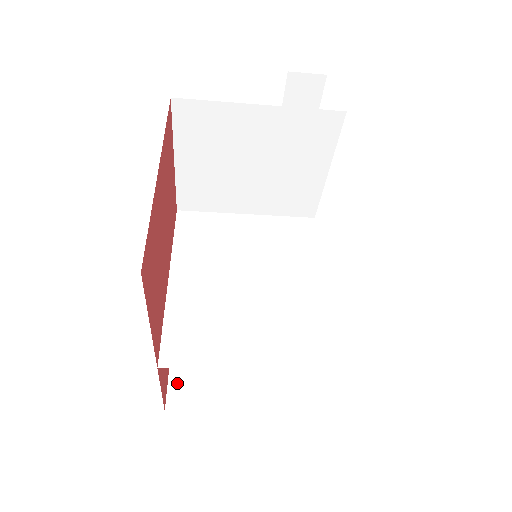
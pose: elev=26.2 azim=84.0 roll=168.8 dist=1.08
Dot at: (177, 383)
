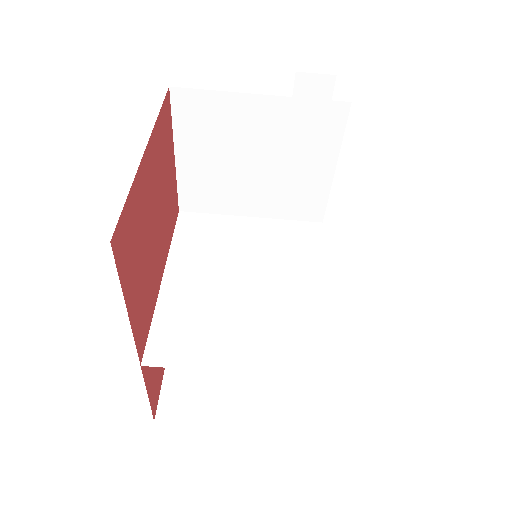
Dot at: (170, 392)
